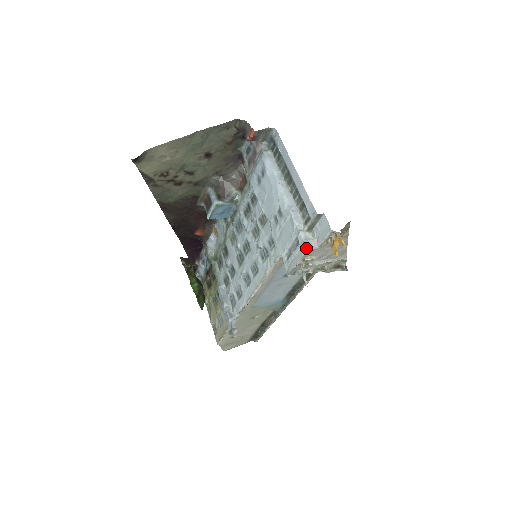
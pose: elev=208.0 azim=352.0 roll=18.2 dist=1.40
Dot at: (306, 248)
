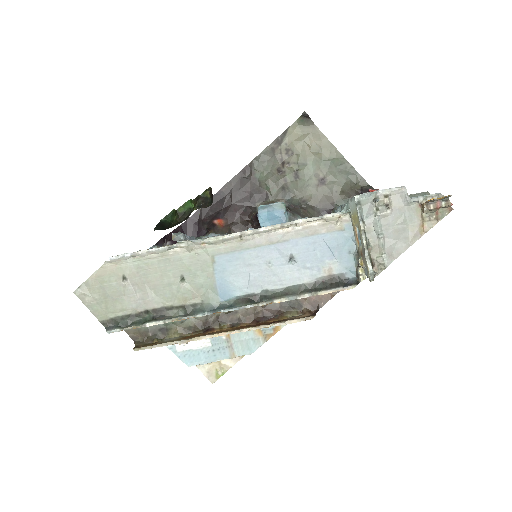
Dot at: (404, 186)
